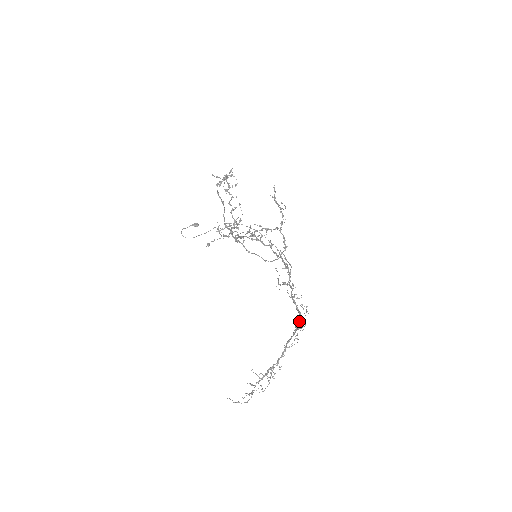
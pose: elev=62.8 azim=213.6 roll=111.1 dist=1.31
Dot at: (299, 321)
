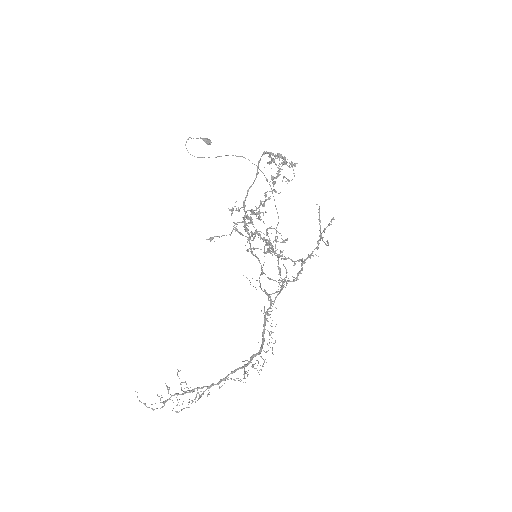
Dot at: (258, 353)
